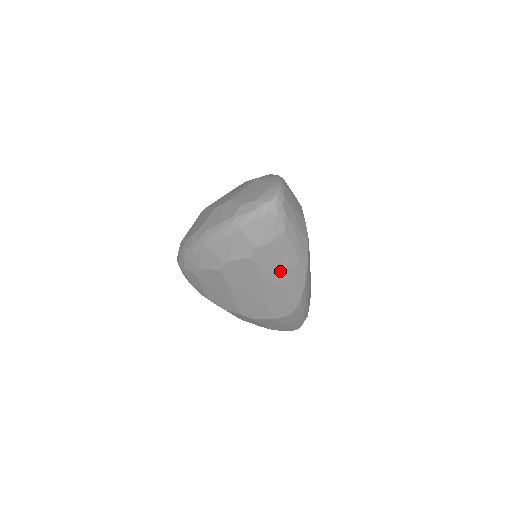
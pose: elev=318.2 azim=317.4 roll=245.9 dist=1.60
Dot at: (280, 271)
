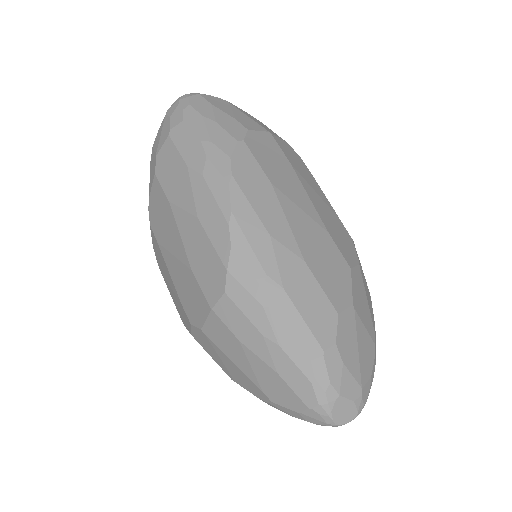
Dot at: (185, 184)
